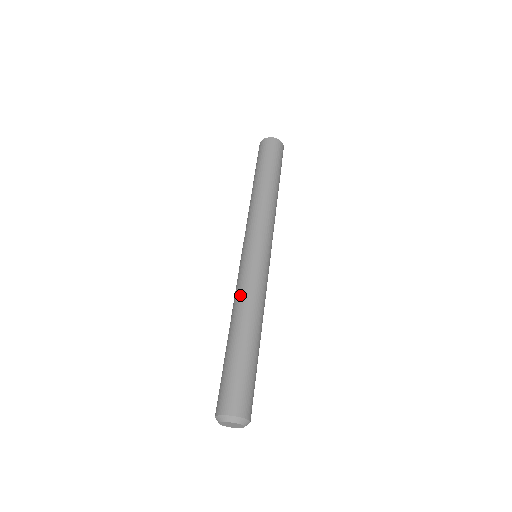
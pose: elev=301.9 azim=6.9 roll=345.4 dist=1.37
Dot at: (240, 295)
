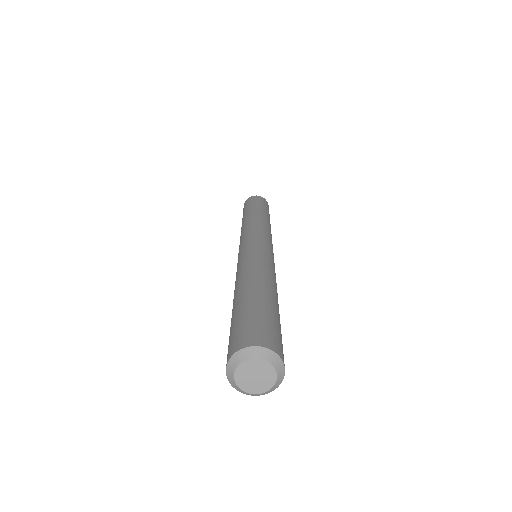
Dot at: (240, 269)
